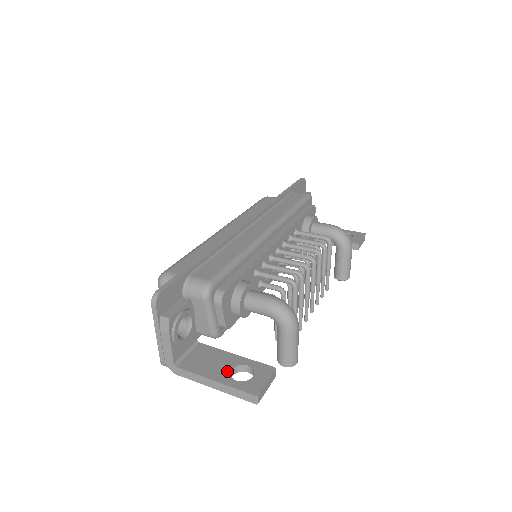
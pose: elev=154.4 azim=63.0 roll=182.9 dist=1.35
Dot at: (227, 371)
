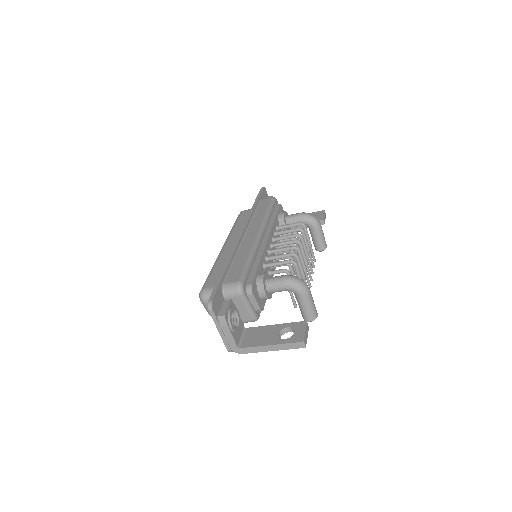
Dot at: (276, 336)
